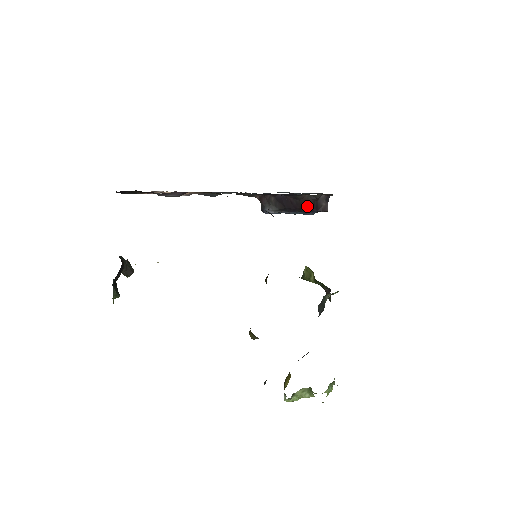
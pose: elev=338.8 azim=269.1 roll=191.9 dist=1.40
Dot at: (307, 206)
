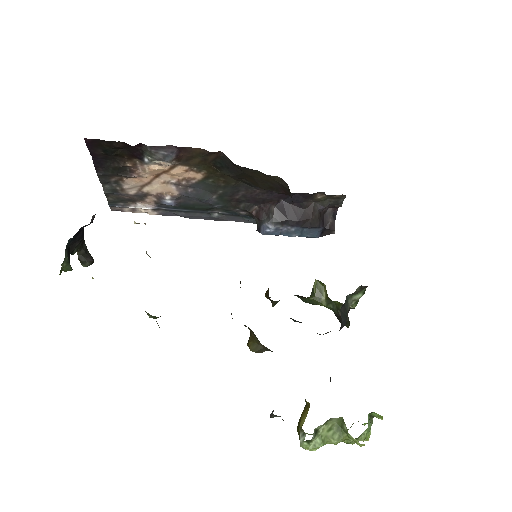
Dot at: (313, 218)
